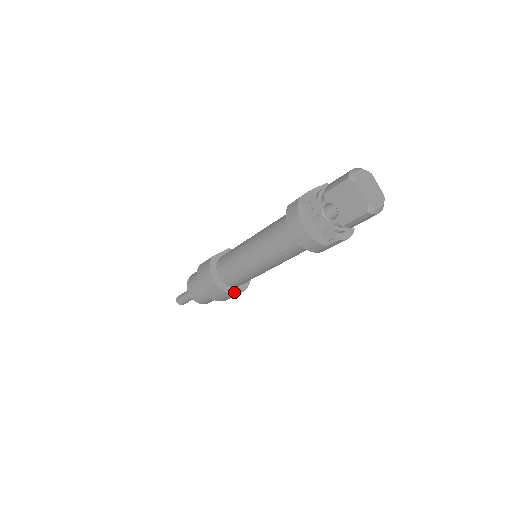
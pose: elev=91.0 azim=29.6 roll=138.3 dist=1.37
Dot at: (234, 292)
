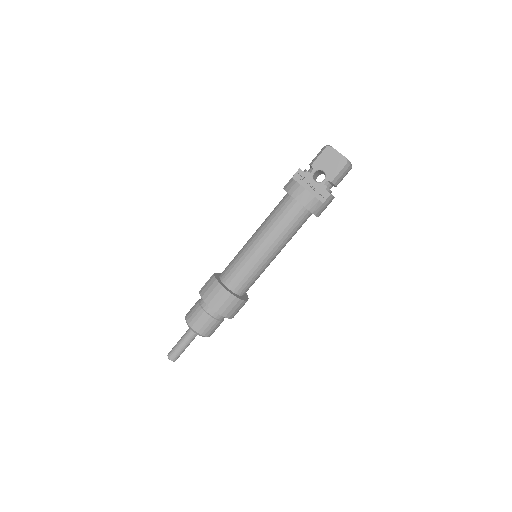
Dot at: (242, 299)
